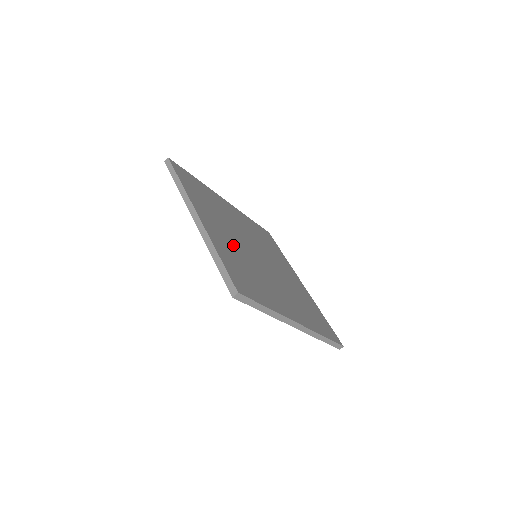
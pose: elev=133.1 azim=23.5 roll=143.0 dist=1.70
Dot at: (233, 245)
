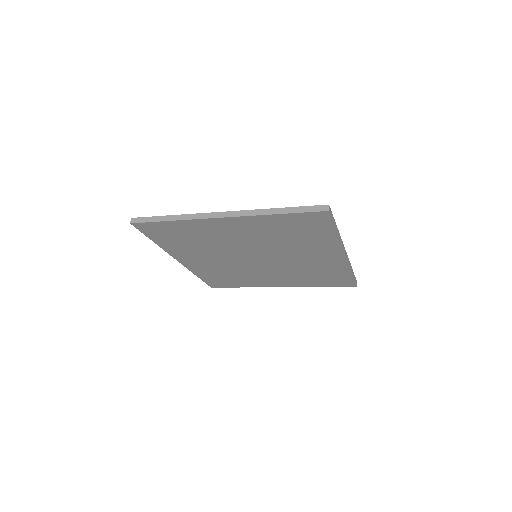
Dot at: occluded
